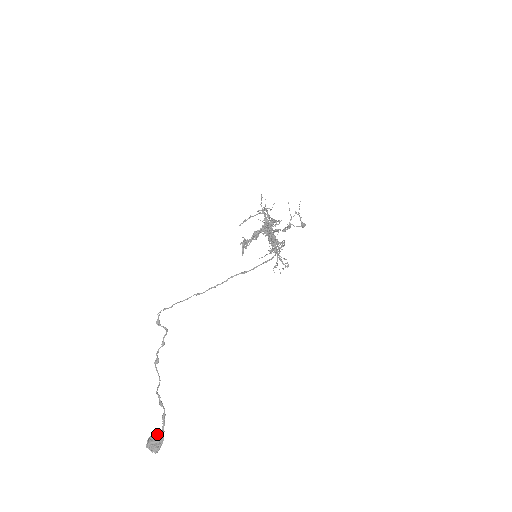
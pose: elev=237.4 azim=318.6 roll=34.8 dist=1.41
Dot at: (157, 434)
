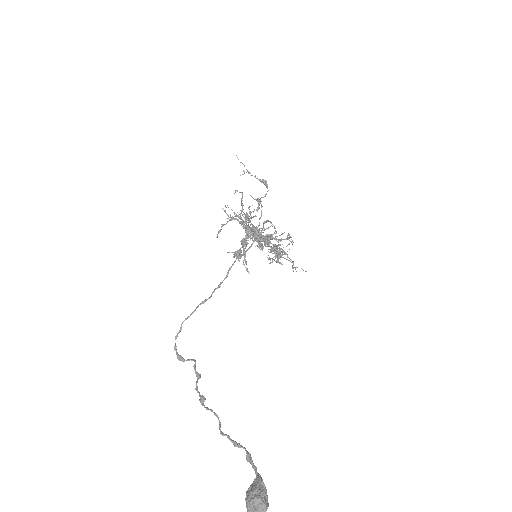
Dot at: (252, 484)
